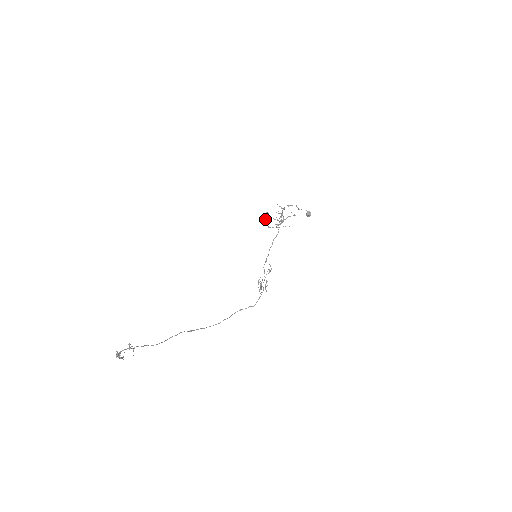
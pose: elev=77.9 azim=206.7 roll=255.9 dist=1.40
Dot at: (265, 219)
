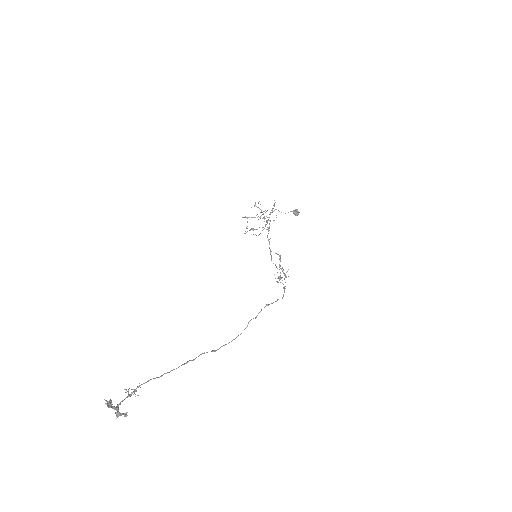
Dot at: (249, 230)
